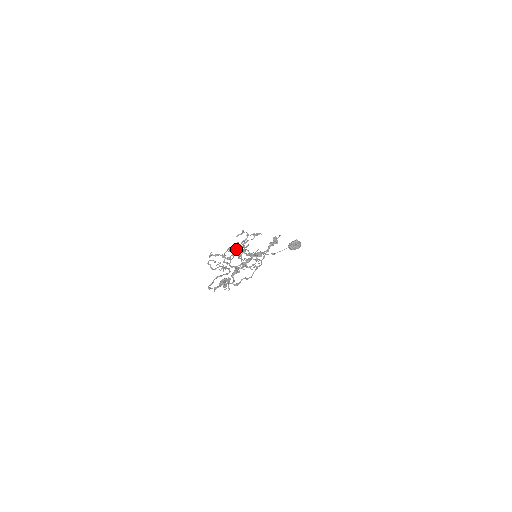
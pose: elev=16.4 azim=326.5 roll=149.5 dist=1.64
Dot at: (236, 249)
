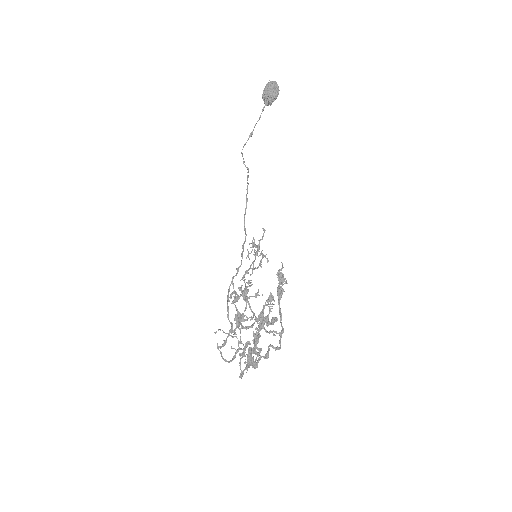
Dot at: (241, 321)
